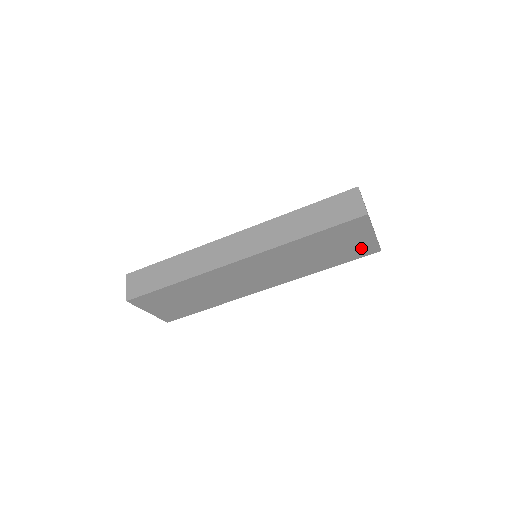
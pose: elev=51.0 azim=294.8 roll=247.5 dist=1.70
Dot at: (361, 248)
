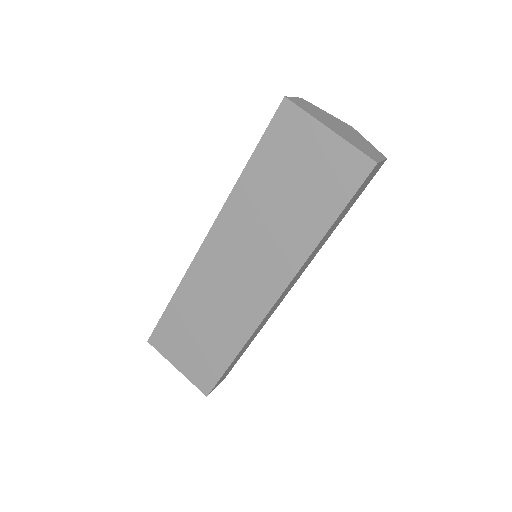
Dot at: (338, 168)
